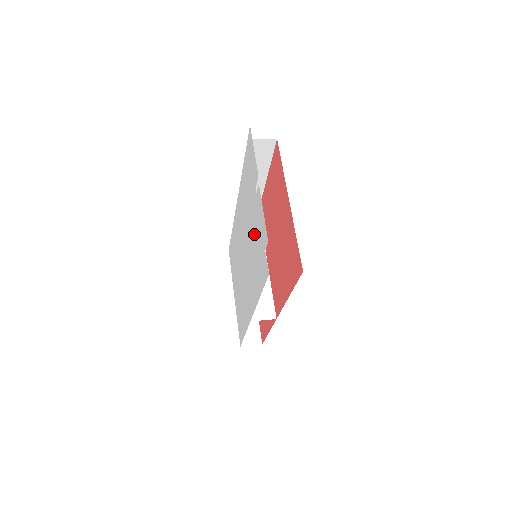
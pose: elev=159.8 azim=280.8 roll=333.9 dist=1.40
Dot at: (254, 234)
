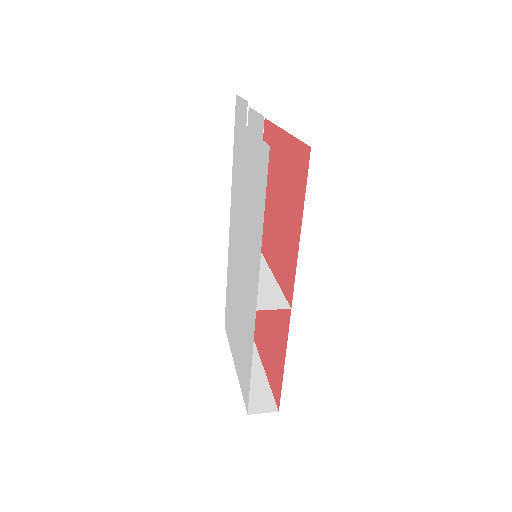
Dot at: (249, 176)
